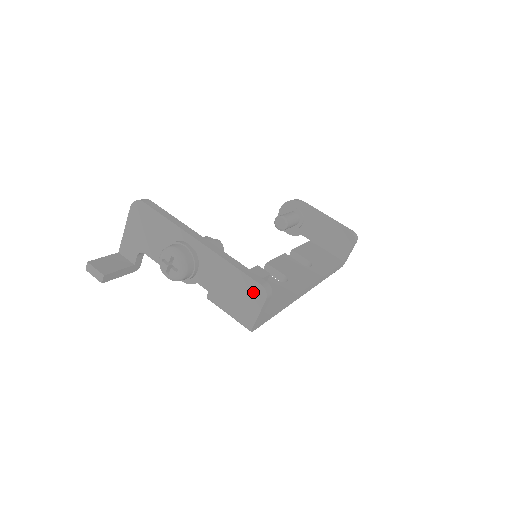
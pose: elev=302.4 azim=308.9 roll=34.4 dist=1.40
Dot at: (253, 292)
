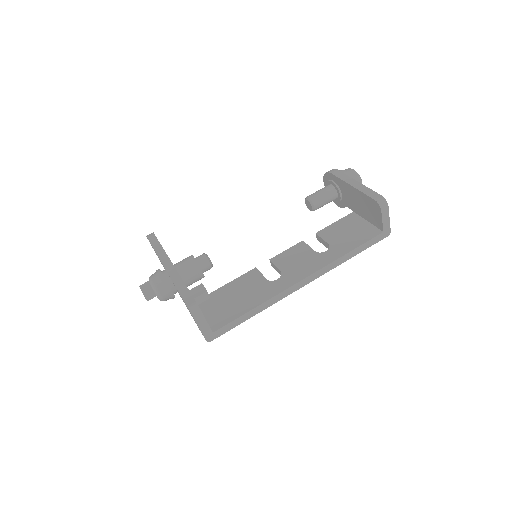
Dot at: occluded
